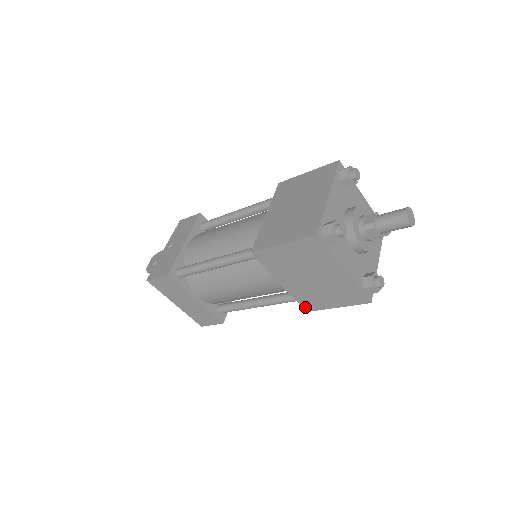
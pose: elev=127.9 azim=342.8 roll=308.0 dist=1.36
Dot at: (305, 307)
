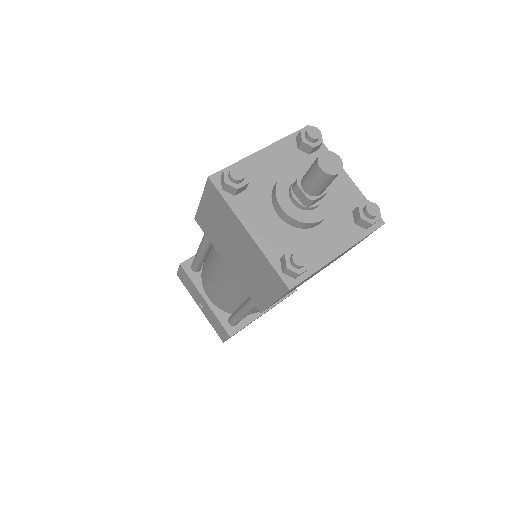
Dot at: occluded
